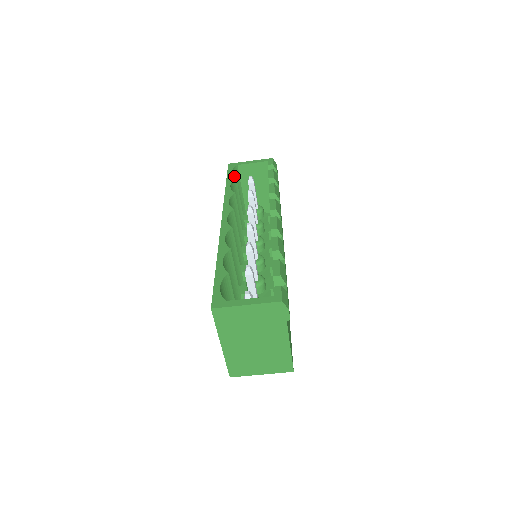
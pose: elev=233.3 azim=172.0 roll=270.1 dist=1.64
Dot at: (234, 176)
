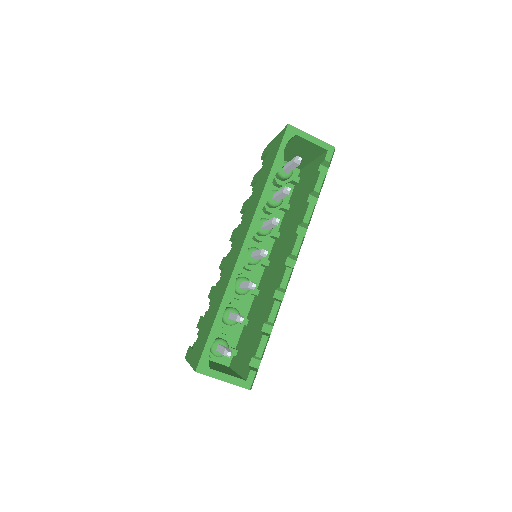
Dot at: occluded
